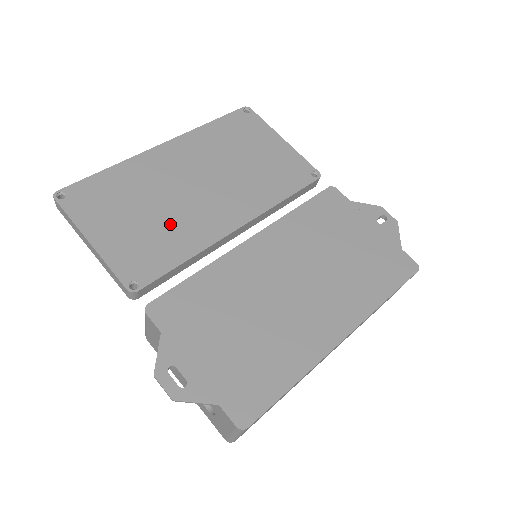
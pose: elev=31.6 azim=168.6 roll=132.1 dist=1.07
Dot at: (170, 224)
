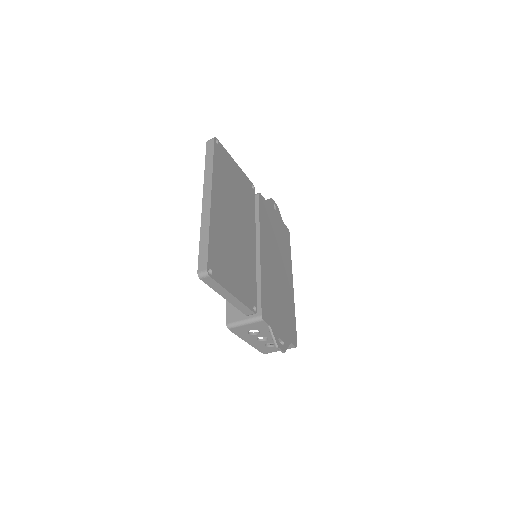
Dot at: (243, 260)
